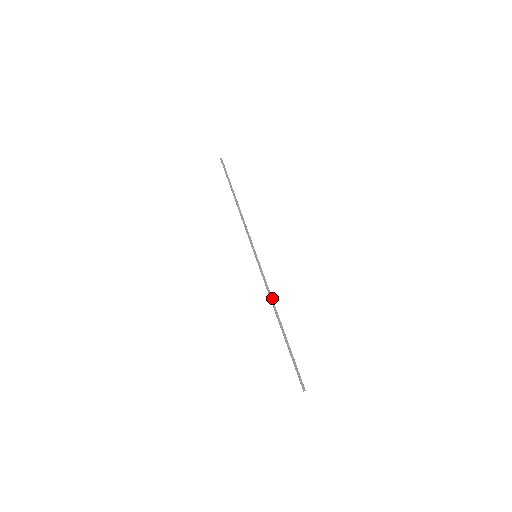
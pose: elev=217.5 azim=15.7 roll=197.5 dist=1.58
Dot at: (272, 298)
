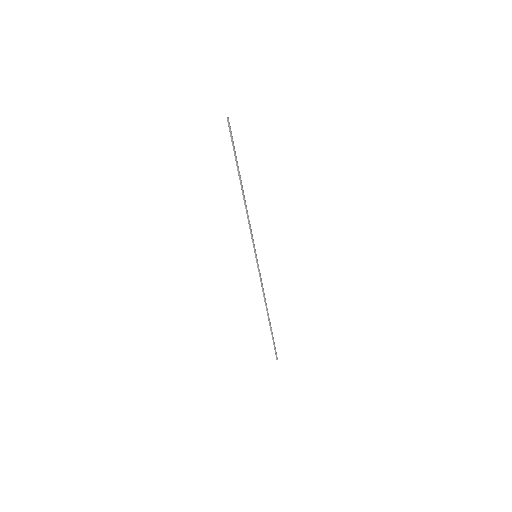
Dot at: occluded
